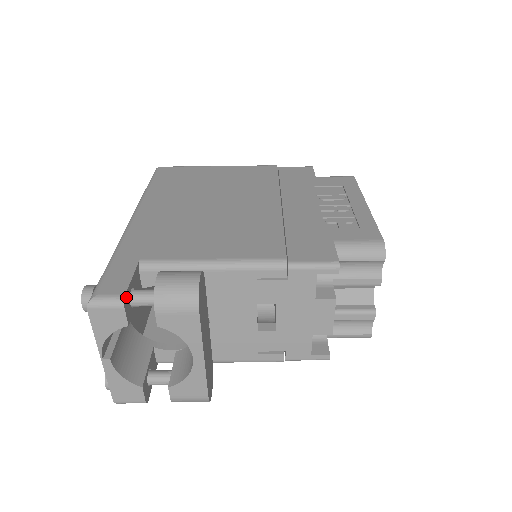
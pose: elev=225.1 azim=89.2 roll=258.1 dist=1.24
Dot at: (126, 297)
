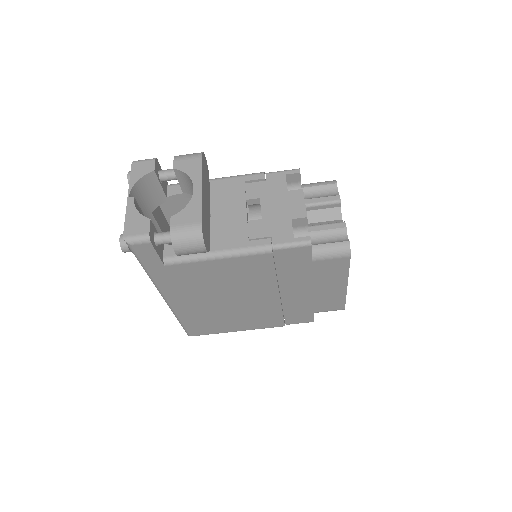
Dot at: (157, 162)
